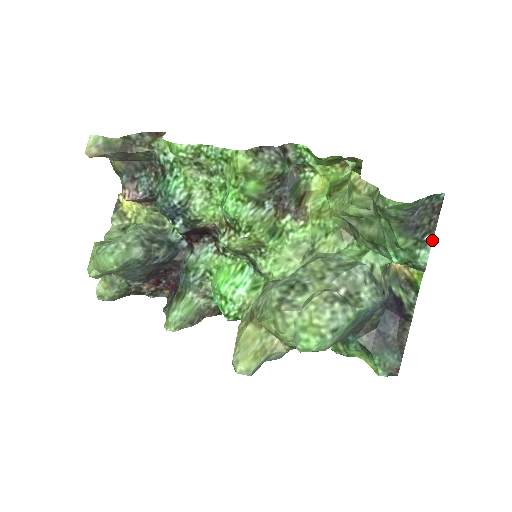
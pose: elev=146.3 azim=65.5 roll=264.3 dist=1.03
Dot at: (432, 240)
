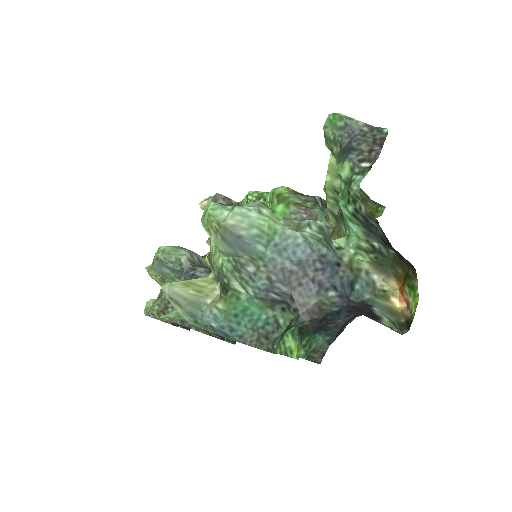
Dot at: occluded
